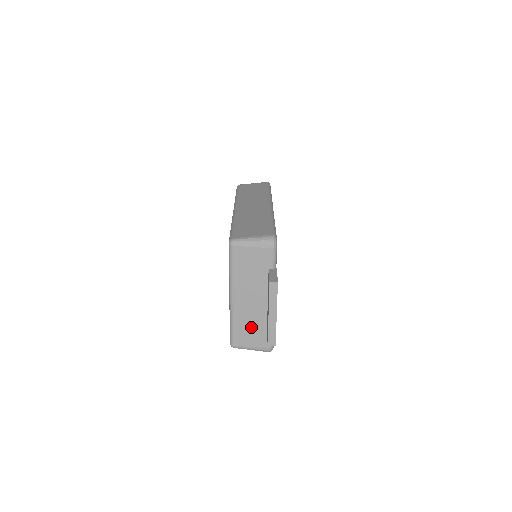
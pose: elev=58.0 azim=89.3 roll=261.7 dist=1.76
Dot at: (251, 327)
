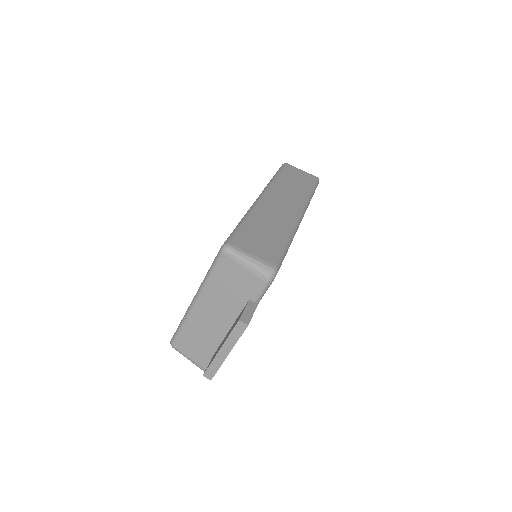
Dot at: (200, 340)
